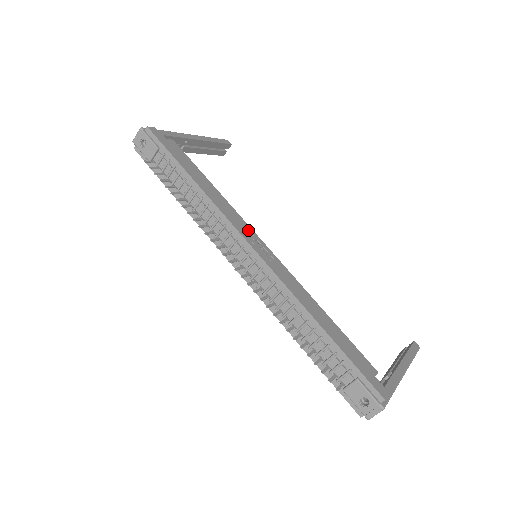
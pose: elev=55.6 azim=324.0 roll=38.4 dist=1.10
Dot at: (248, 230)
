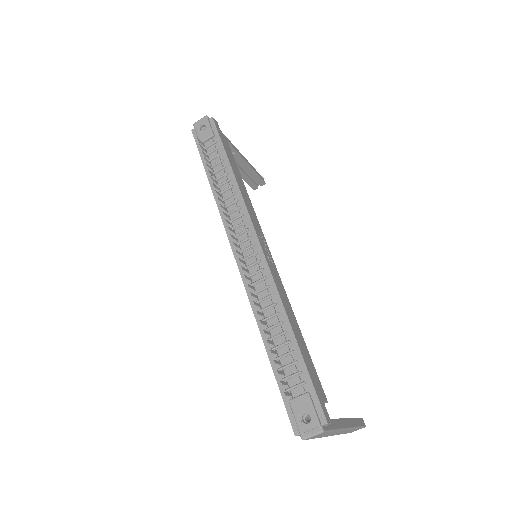
Dot at: (260, 230)
